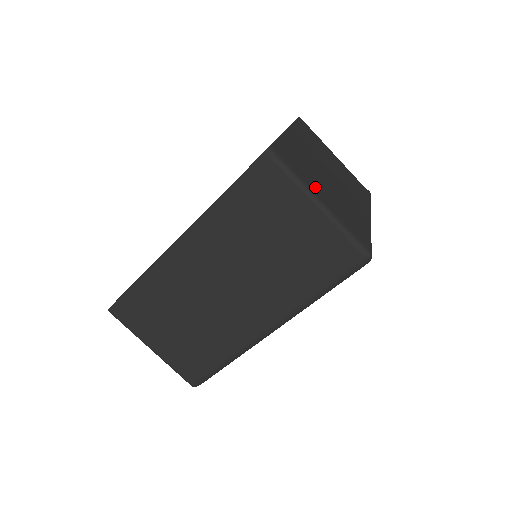
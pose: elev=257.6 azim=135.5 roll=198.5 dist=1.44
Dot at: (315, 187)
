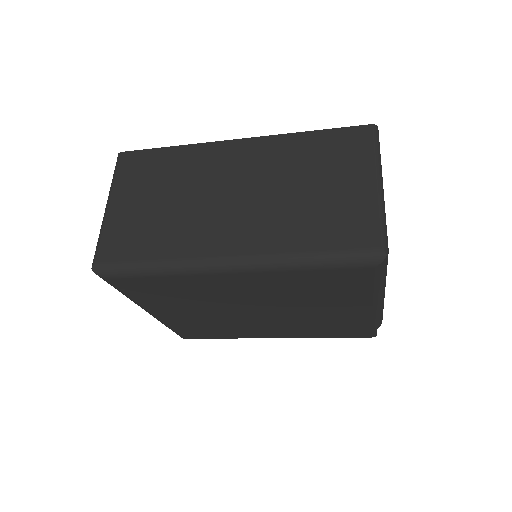
Dot at: occluded
